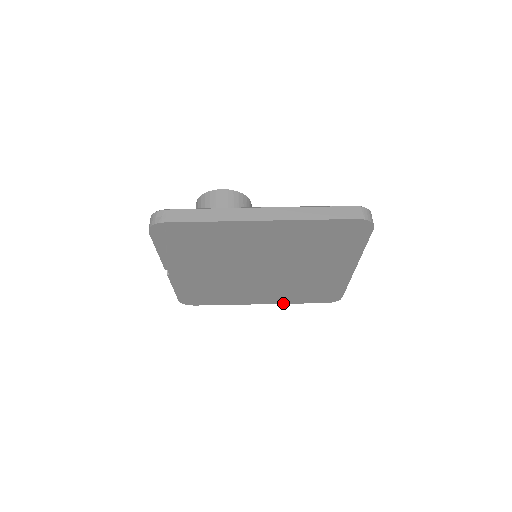
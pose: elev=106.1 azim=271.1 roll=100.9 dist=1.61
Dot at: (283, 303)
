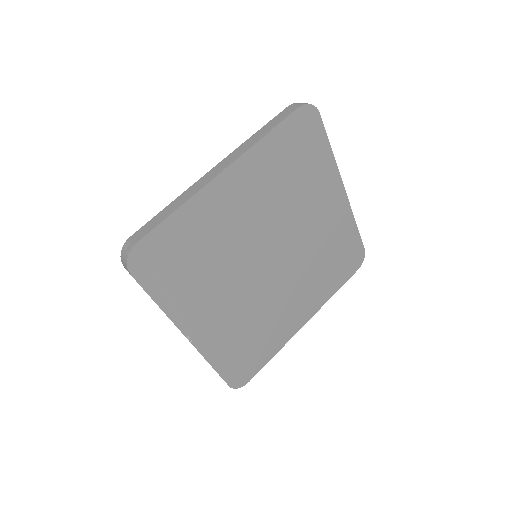
Dot at: (324, 303)
